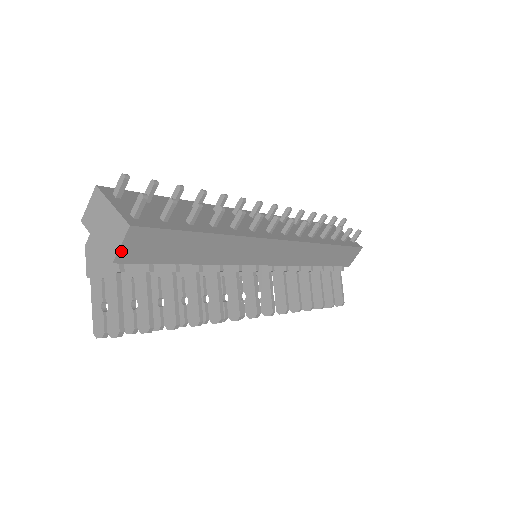
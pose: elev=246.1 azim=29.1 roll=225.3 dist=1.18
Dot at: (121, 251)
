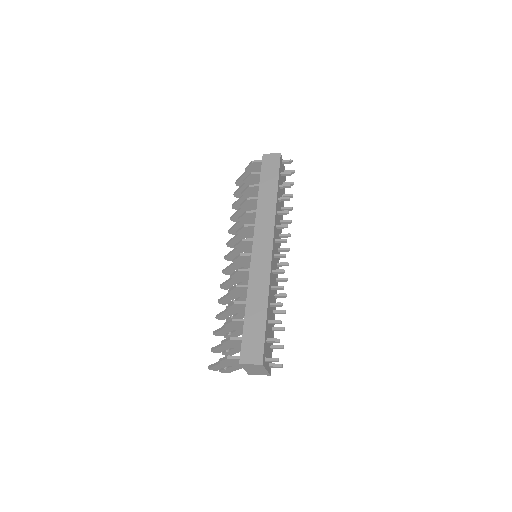
Dot at: occluded
